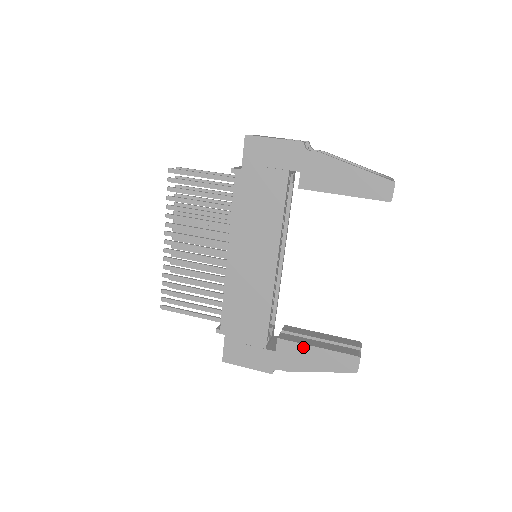
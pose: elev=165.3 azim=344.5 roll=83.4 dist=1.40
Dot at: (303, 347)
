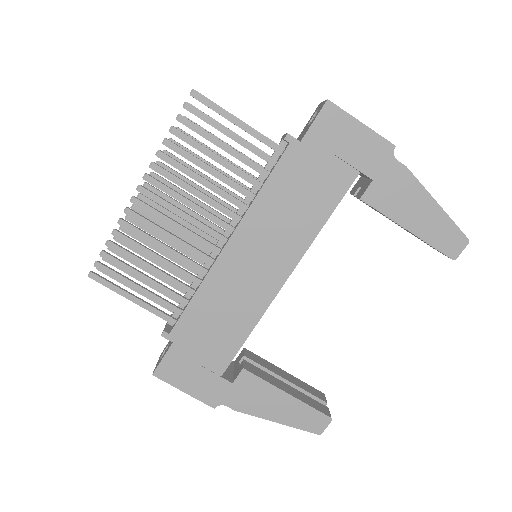
Dot at: (270, 388)
